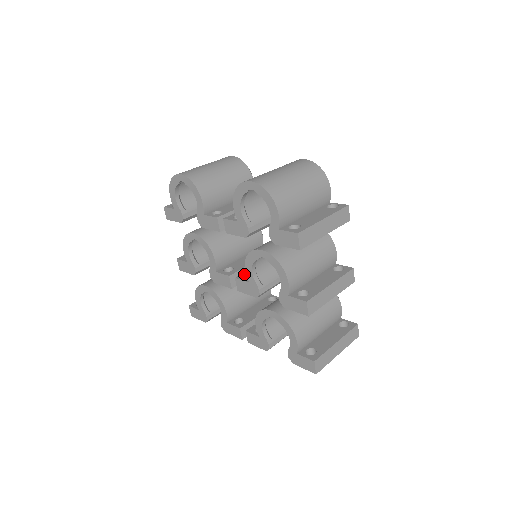
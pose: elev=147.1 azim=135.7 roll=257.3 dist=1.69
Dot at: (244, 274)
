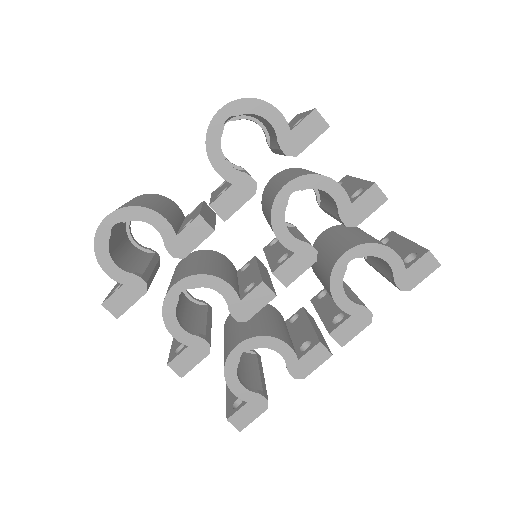
Dot at: (273, 266)
